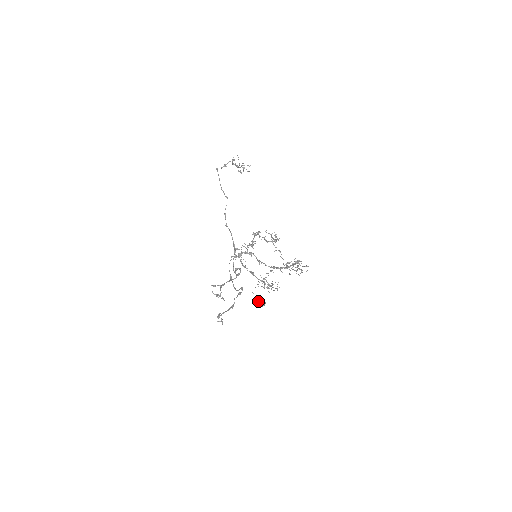
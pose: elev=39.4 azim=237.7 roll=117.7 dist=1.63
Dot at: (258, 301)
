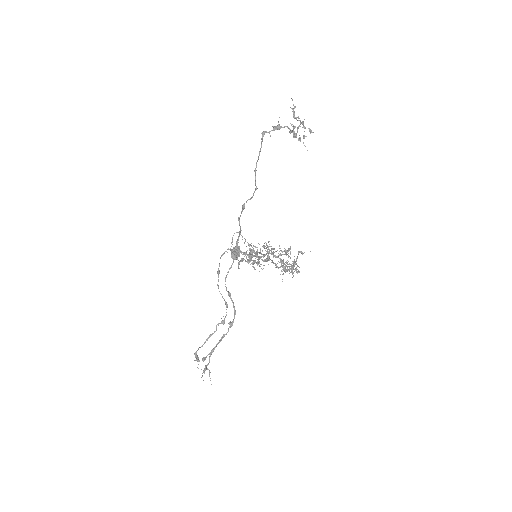
Dot at: occluded
